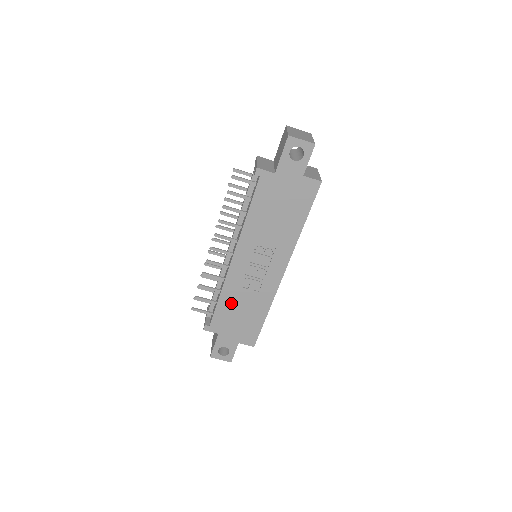
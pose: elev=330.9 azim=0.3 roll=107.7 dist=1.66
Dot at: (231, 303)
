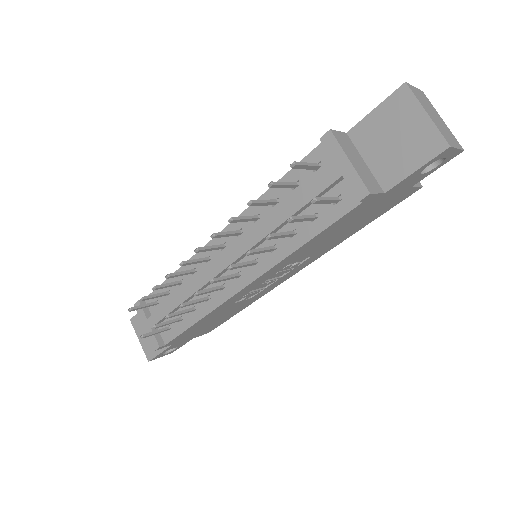
Dot at: (209, 319)
